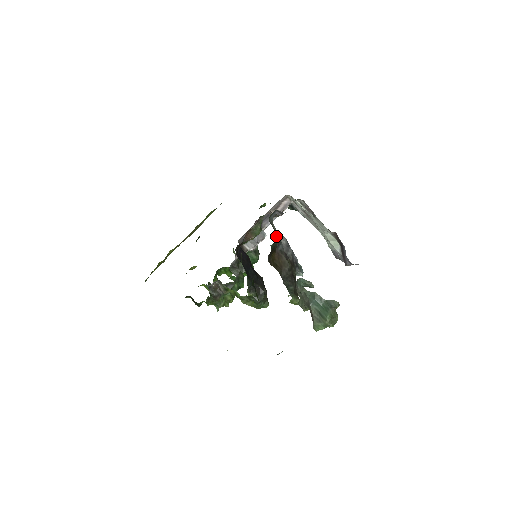
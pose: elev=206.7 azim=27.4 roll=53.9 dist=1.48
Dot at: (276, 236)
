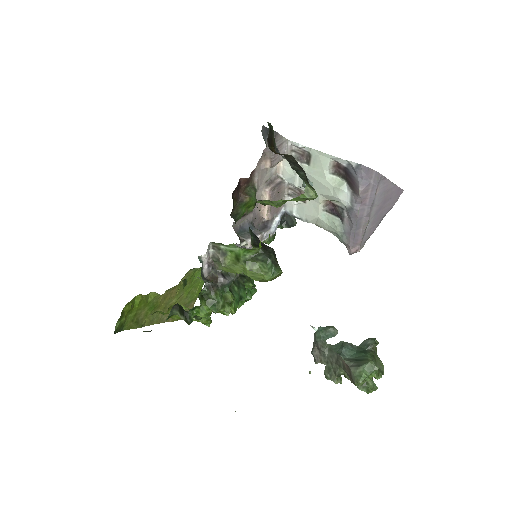
Dot at: (272, 127)
